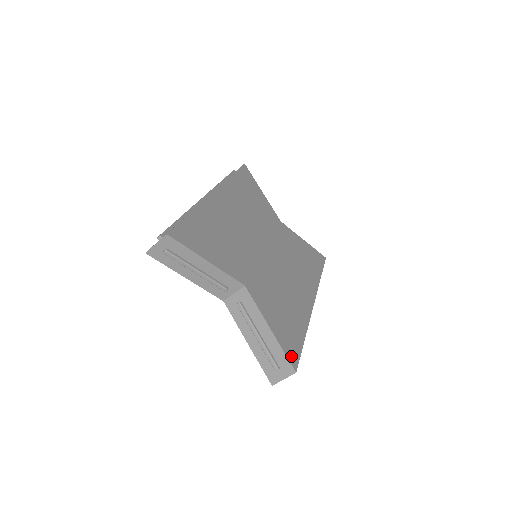
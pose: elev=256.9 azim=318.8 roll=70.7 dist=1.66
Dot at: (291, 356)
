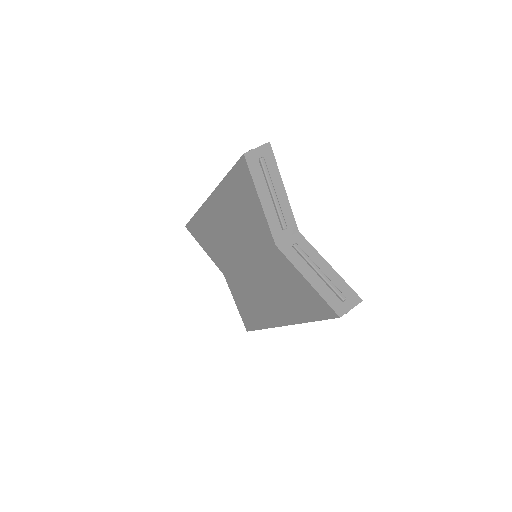
Dot at: occluded
